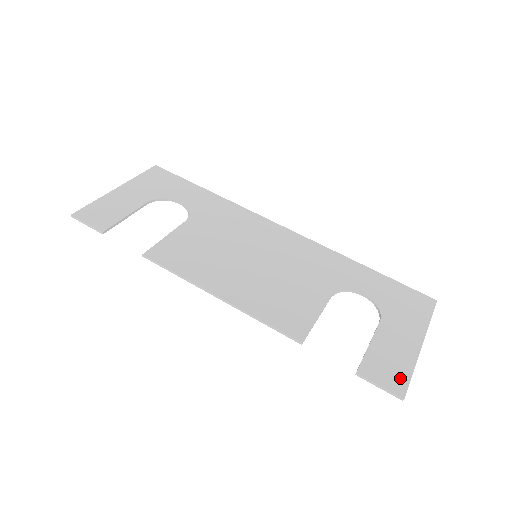
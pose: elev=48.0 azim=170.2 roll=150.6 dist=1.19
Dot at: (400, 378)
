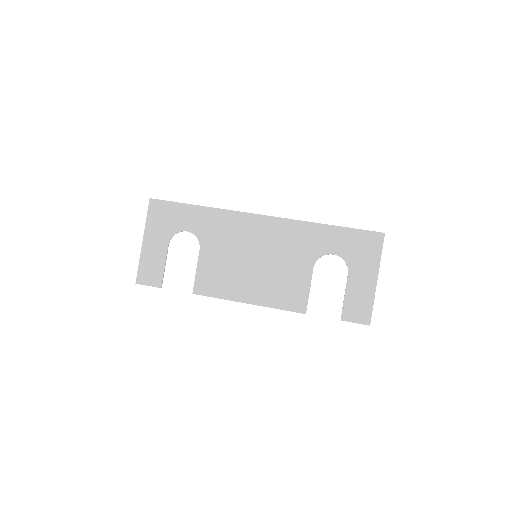
Dot at: (366, 312)
